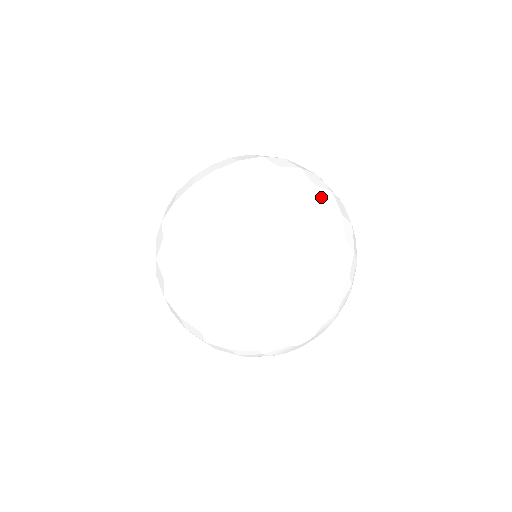
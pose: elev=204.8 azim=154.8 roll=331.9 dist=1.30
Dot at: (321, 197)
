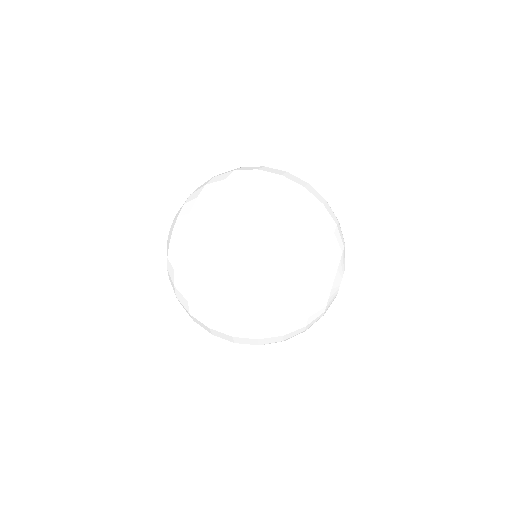
Dot at: occluded
